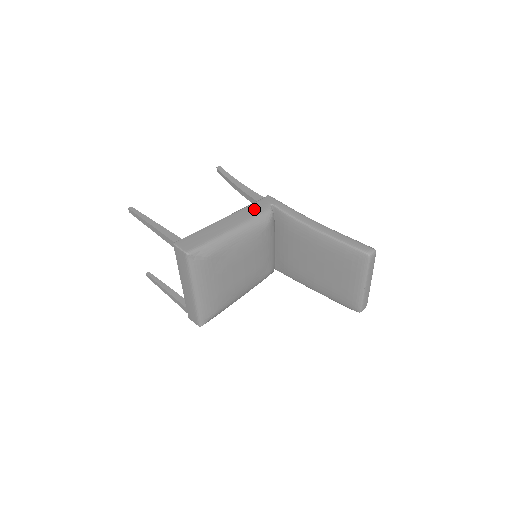
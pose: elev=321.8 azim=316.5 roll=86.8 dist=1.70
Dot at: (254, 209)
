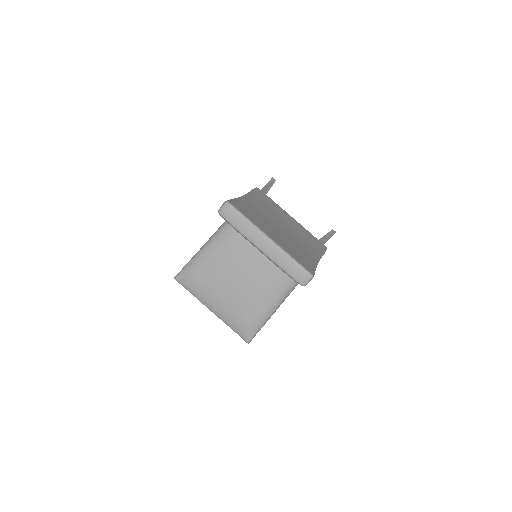
Dot at: occluded
